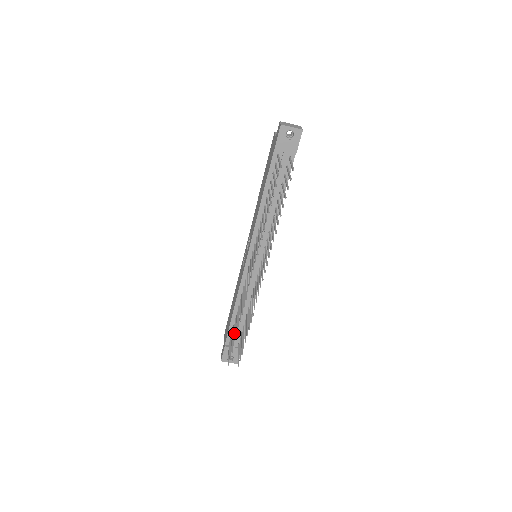
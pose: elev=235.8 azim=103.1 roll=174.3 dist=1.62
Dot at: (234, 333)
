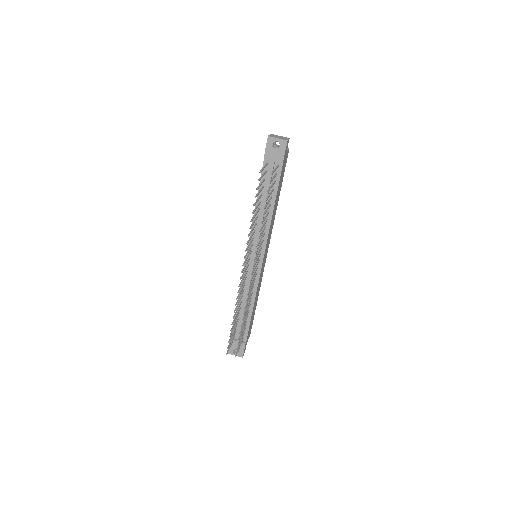
Dot at: occluded
